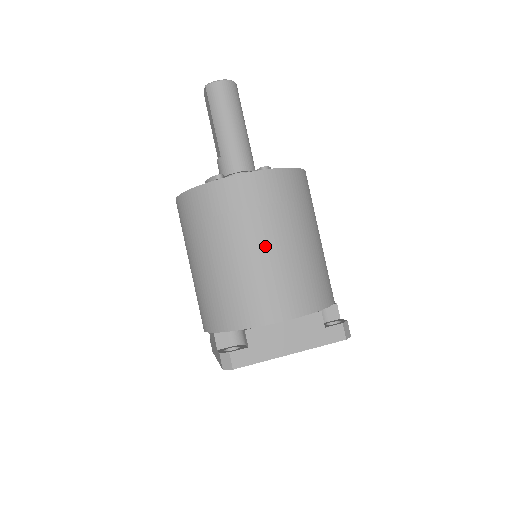
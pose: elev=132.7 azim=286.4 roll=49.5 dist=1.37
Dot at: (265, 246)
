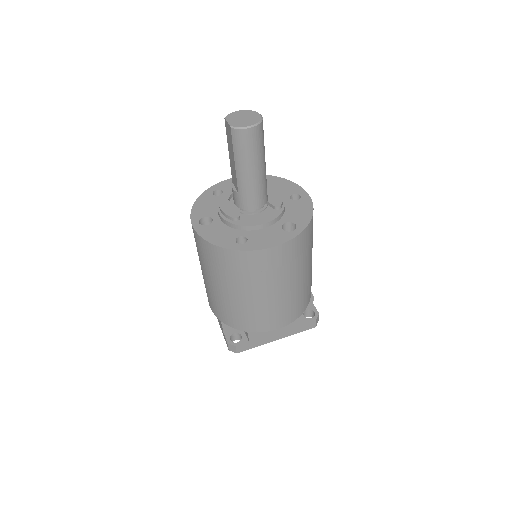
Dot at: (273, 292)
